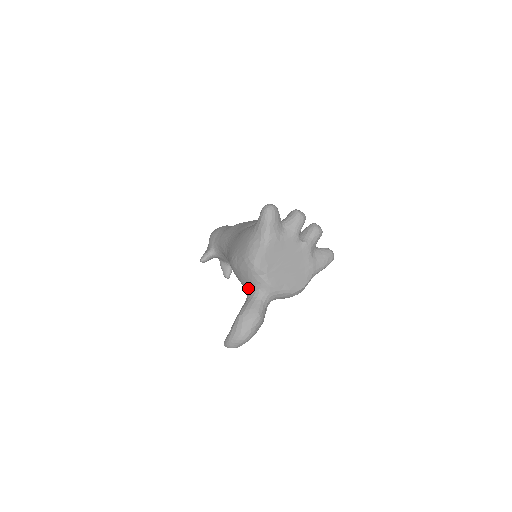
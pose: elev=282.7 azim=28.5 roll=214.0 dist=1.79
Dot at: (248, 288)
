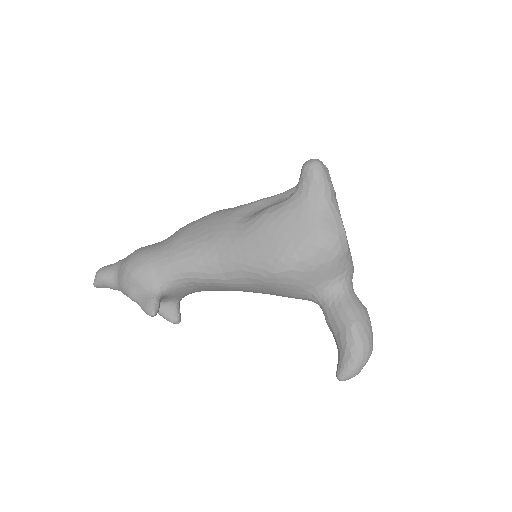
Dot at: (325, 287)
